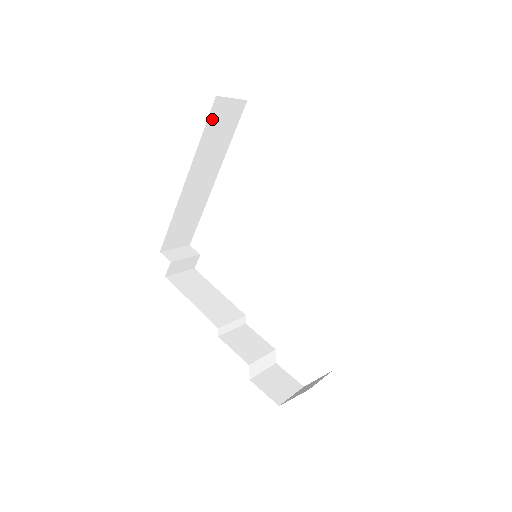
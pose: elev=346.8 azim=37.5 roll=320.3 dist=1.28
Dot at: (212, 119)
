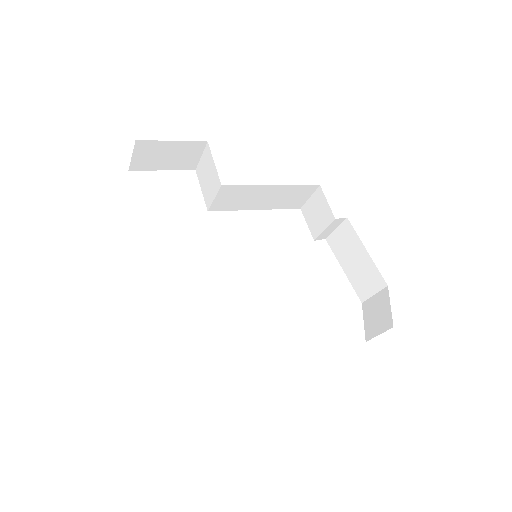
Dot at: occluded
